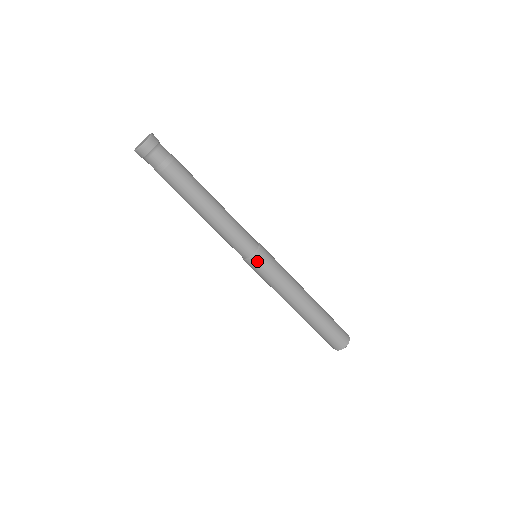
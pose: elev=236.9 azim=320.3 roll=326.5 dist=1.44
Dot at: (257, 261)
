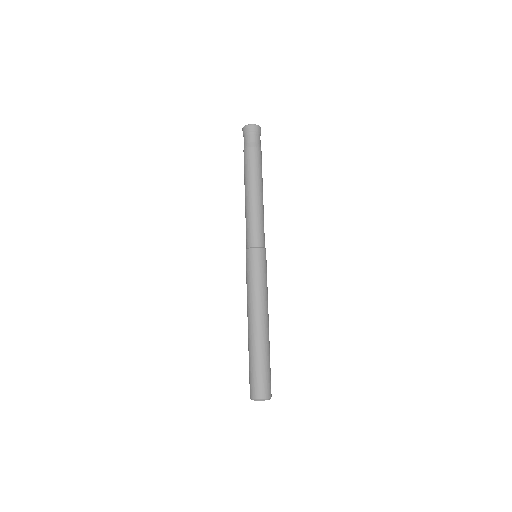
Dot at: (264, 254)
